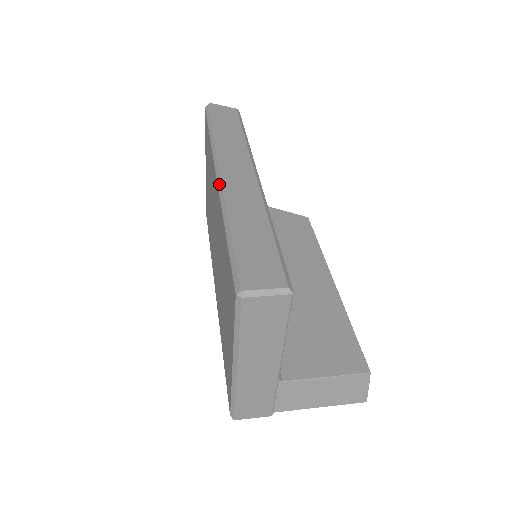
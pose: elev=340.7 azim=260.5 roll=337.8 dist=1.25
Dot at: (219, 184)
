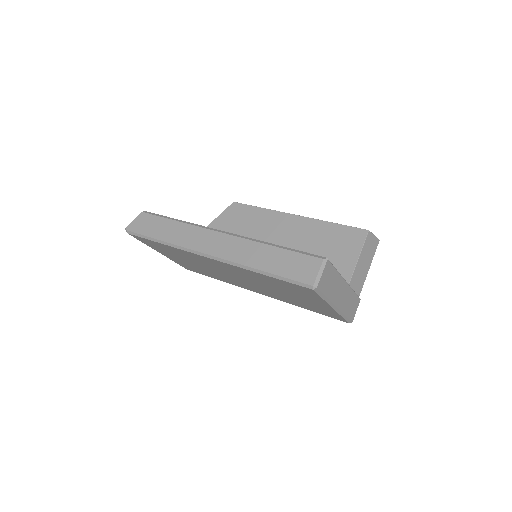
Dot at: (218, 260)
